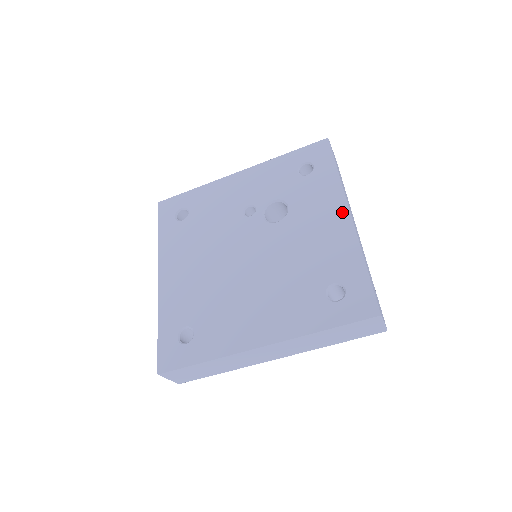
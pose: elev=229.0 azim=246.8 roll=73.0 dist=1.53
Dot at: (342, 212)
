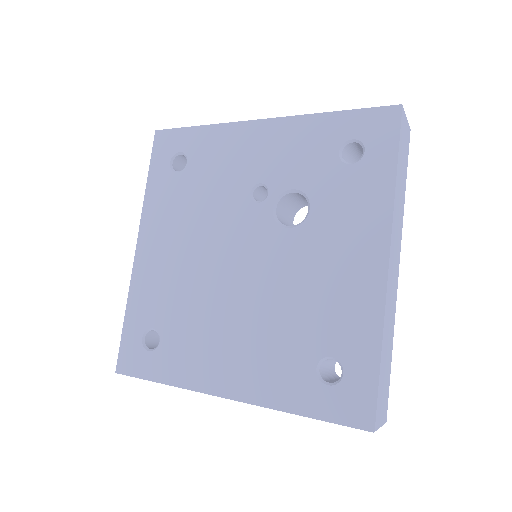
Dot at: (378, 251)
